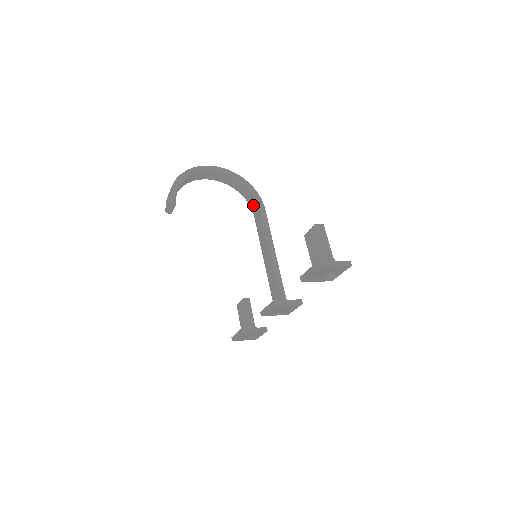
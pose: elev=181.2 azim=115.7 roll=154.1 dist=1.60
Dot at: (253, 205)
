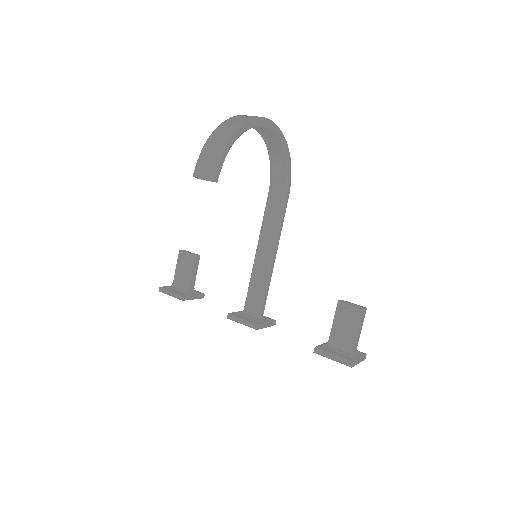
Dot at: (277, 182)
